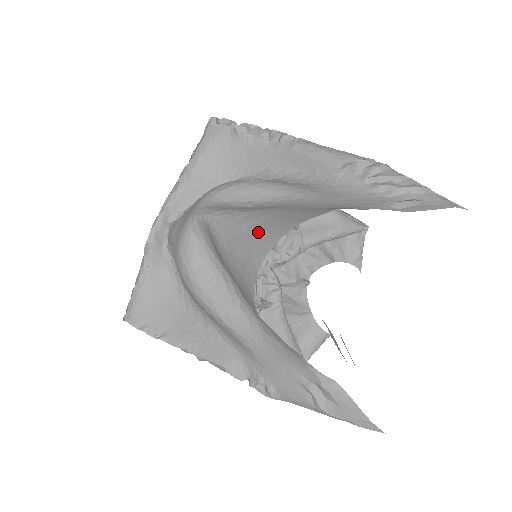
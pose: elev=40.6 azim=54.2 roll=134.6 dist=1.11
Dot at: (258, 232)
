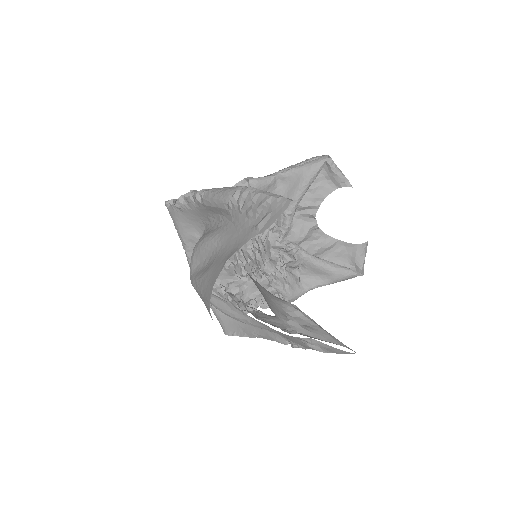
Dot at: (205, 298)
